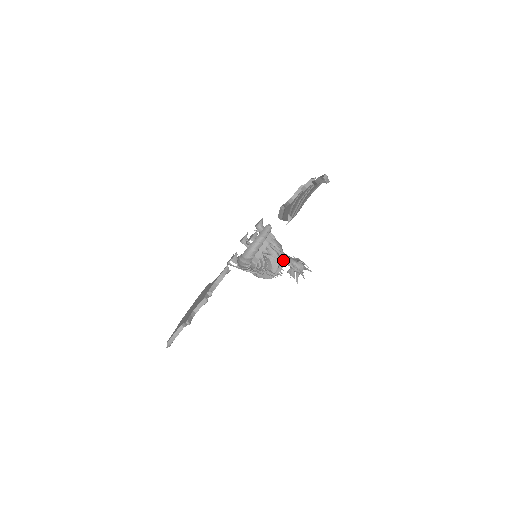
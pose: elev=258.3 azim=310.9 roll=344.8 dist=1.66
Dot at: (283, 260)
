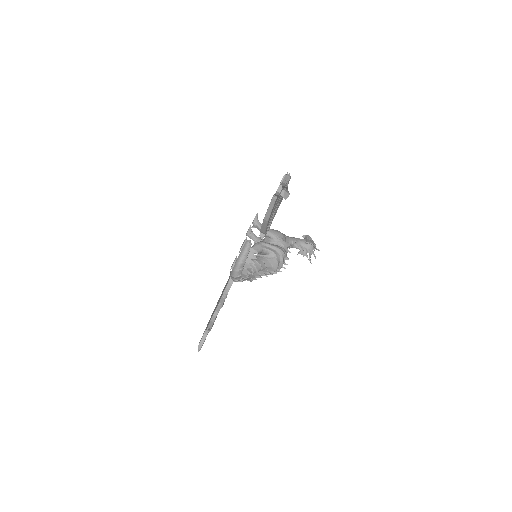
Dot at: (282, 255)
